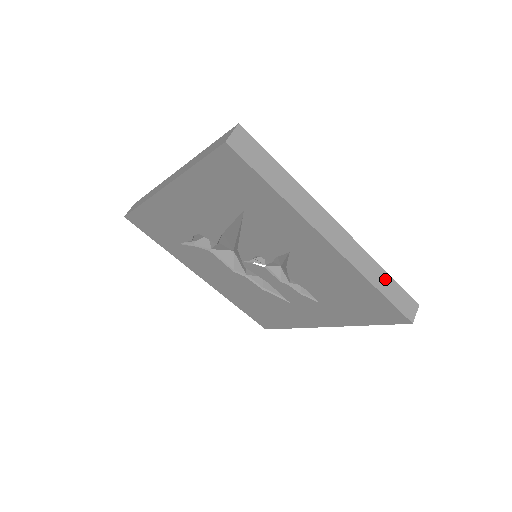
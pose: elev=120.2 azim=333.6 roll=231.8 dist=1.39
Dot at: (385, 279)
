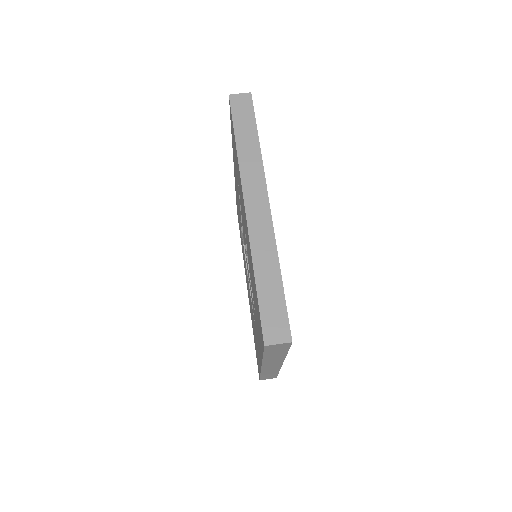
Dot at: (273, 280)
